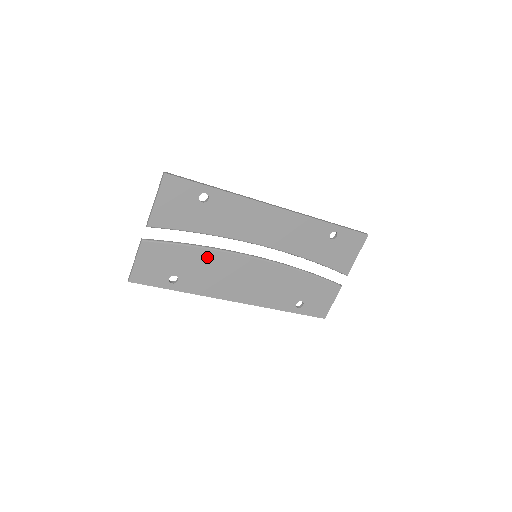
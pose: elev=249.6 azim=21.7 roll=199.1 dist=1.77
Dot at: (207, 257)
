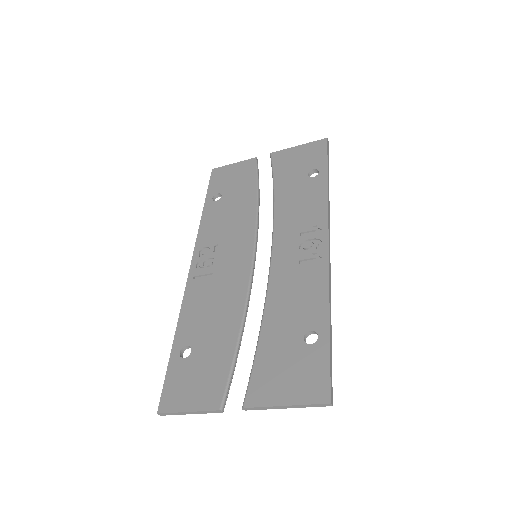
Dot at: occluded
